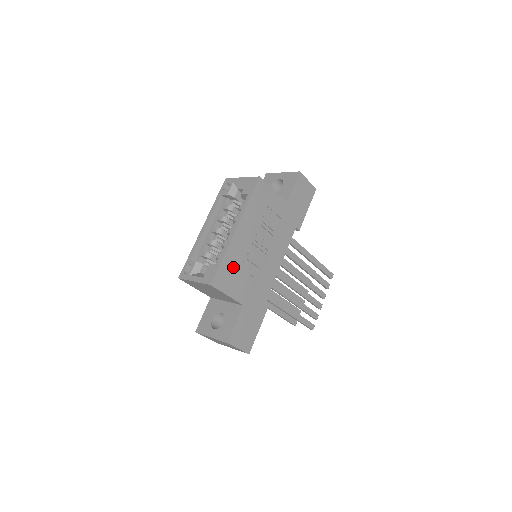
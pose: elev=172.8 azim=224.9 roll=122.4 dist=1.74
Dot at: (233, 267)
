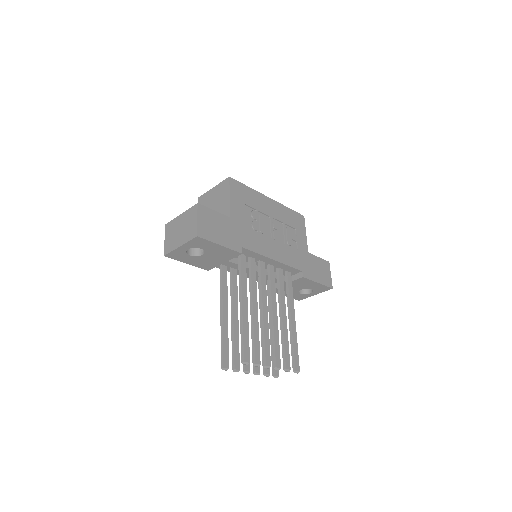
Dot at: (249, 199)
